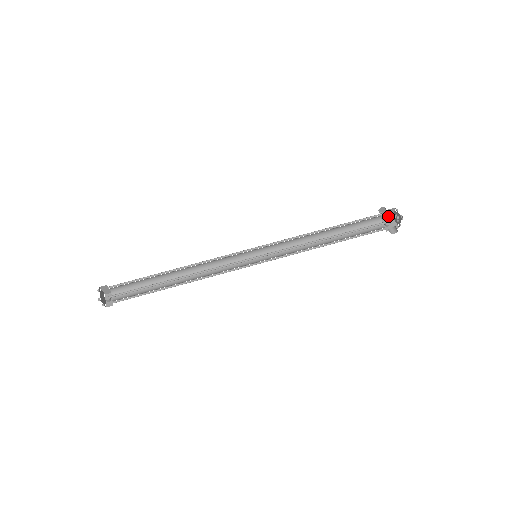
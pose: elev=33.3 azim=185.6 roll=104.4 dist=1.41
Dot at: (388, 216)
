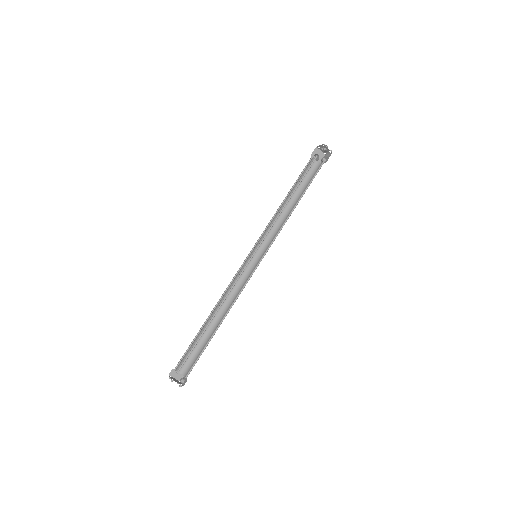
Dot at: (321, 157)
